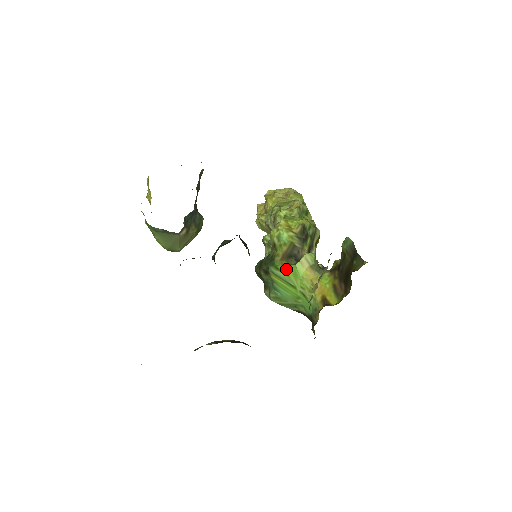
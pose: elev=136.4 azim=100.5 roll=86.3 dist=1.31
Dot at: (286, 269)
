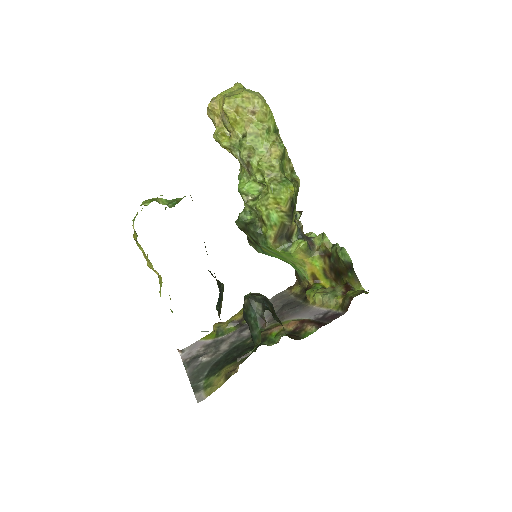
Dot at: (280, 252)
